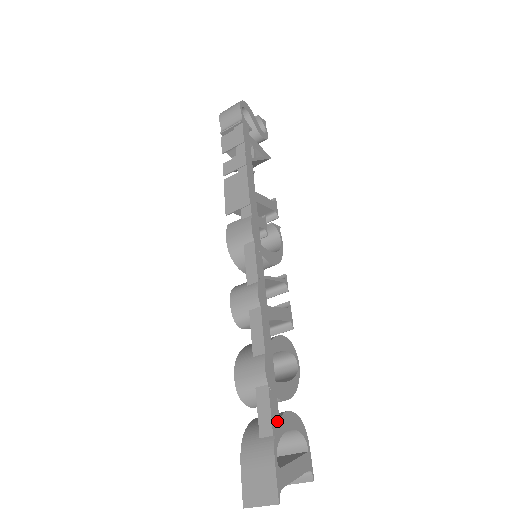
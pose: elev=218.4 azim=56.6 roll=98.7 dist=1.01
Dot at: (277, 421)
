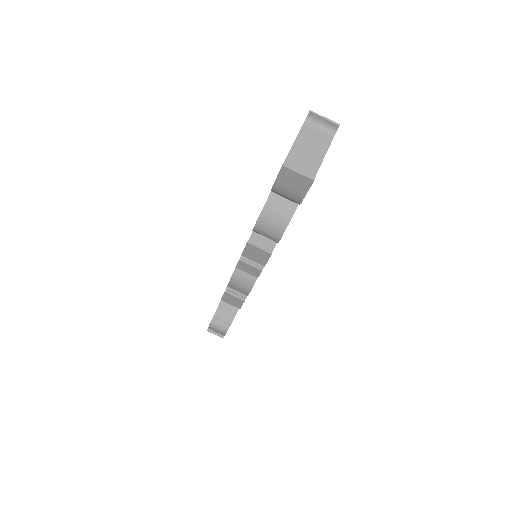
Dot at: occluded
